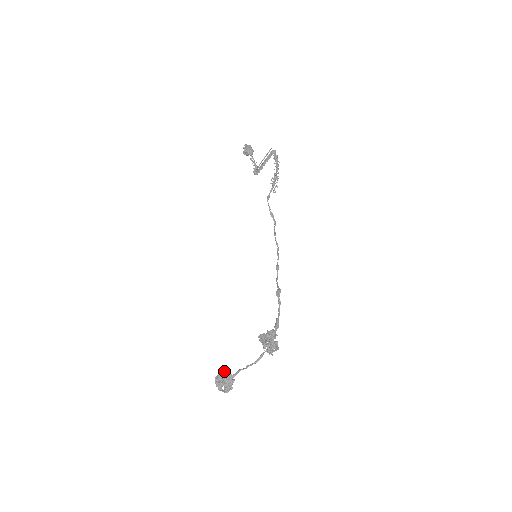
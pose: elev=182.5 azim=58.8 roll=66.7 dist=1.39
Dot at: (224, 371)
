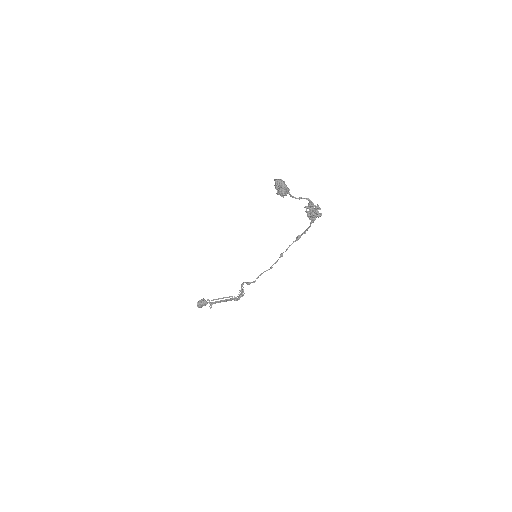
Dot at: occluded
